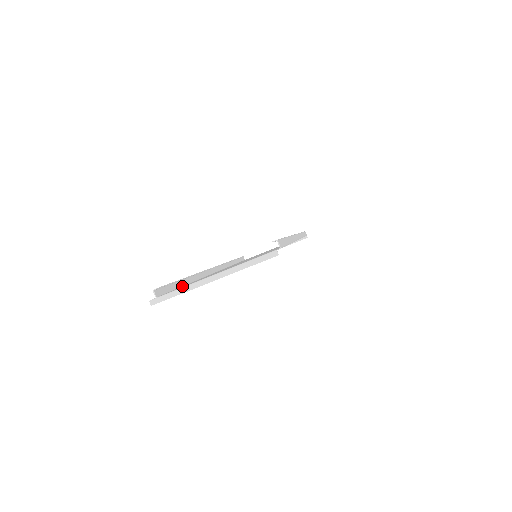
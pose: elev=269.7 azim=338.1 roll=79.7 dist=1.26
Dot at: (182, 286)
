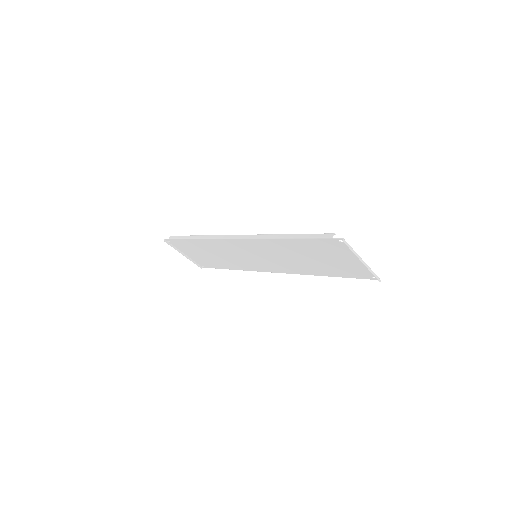
Dot at: (297, 238)
